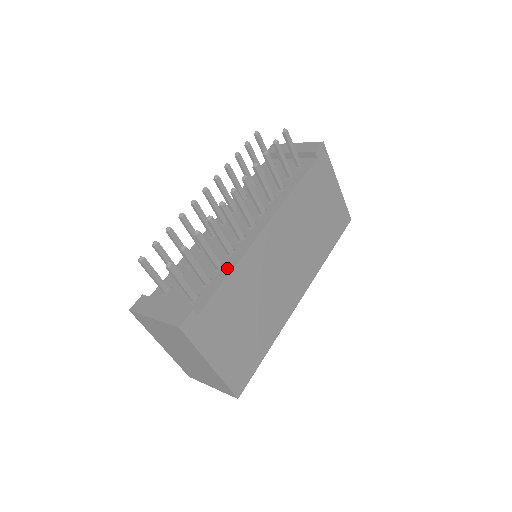
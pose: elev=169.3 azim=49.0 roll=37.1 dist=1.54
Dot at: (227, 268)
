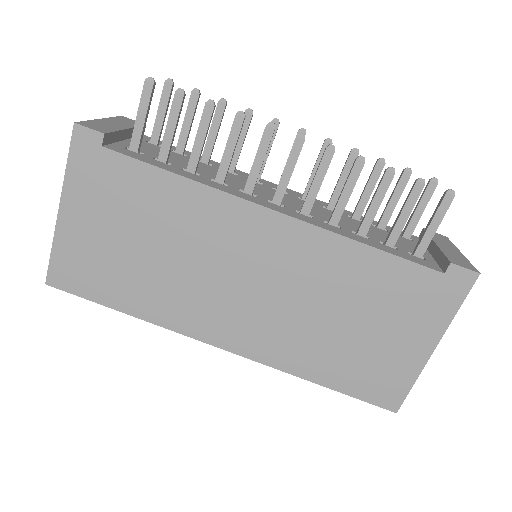
Dot at: (189, 175)
